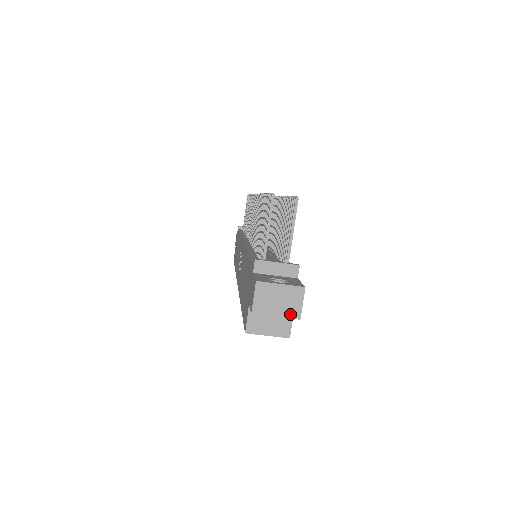
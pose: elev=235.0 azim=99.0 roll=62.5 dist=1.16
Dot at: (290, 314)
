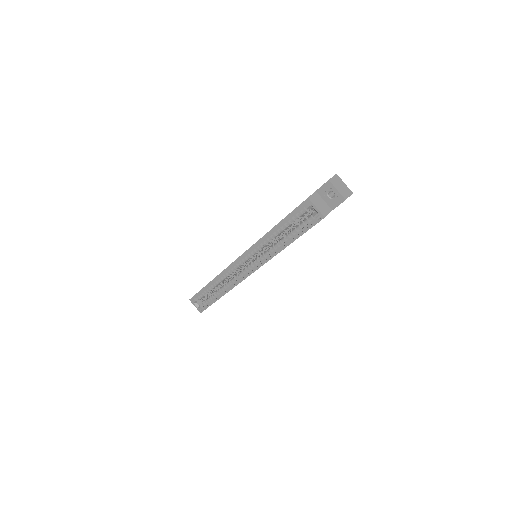
Dot at: (343, 195)
